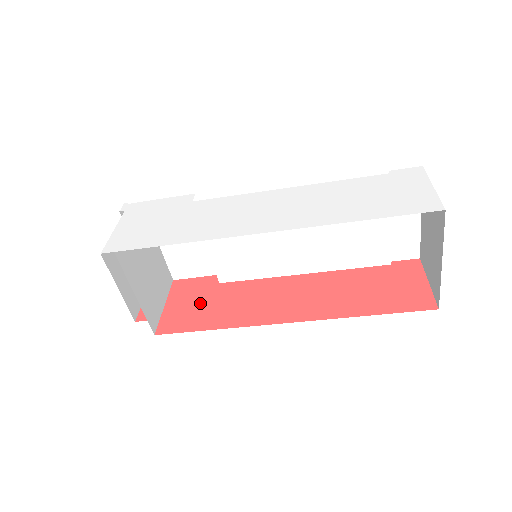
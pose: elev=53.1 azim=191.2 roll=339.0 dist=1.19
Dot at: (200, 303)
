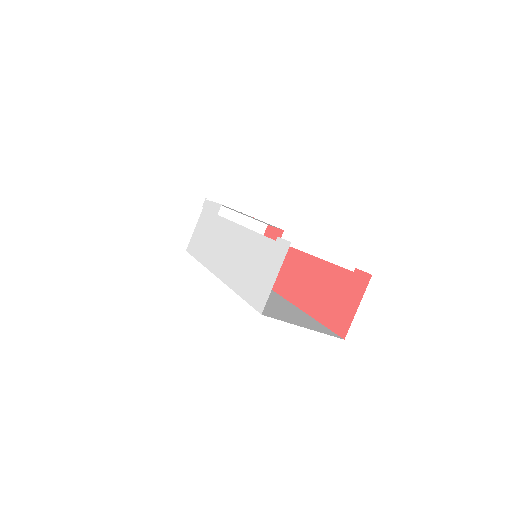
Dot at: occluded
